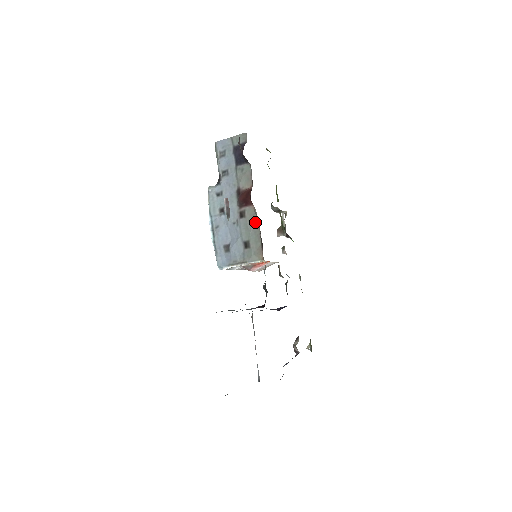
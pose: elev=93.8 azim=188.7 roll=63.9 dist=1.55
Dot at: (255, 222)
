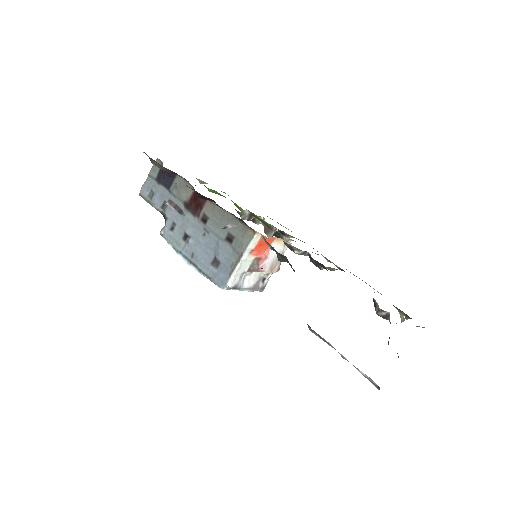
Dot at: (220, 212)
